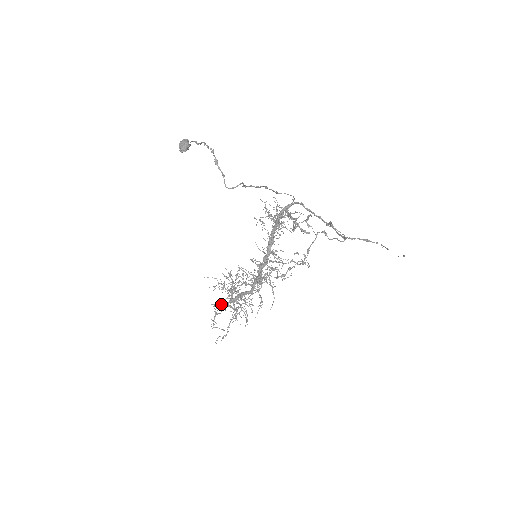
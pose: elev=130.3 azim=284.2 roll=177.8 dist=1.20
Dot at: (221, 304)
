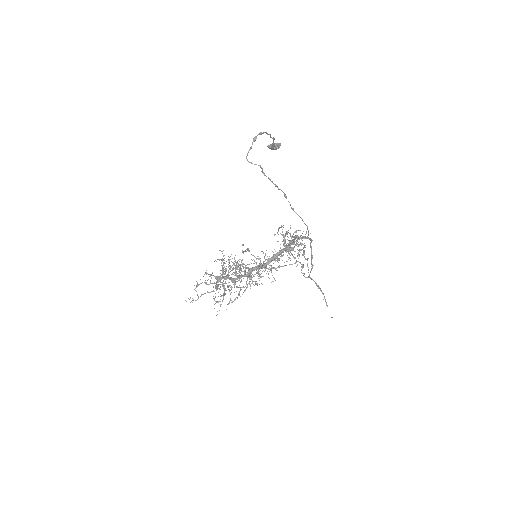
Dot at: (210, 274)
